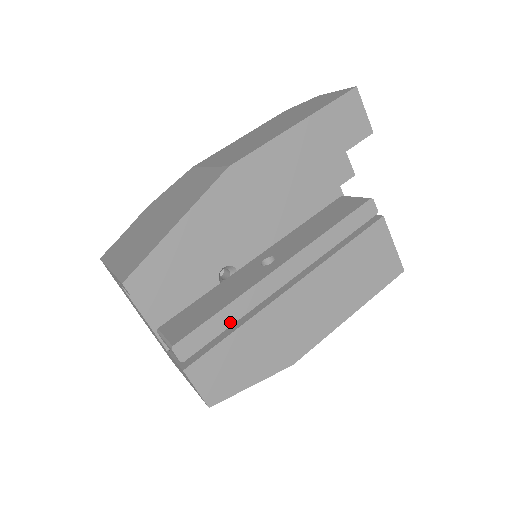
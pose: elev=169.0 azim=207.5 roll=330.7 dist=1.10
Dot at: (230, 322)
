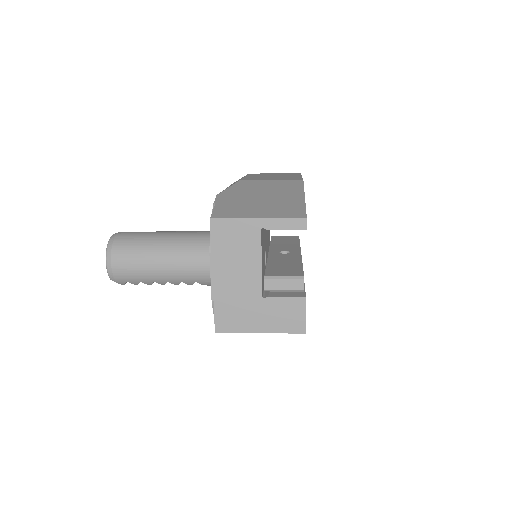
Dot at: occluded
